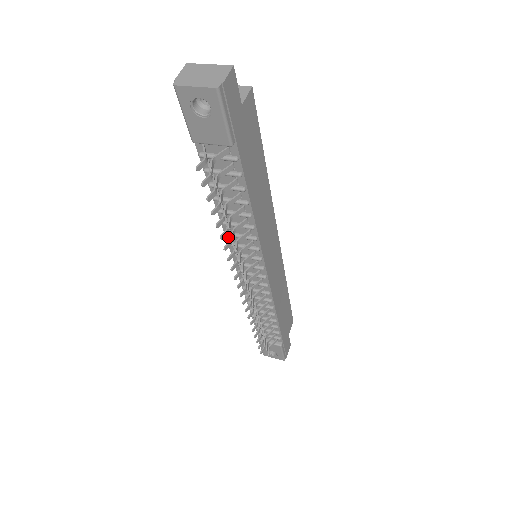
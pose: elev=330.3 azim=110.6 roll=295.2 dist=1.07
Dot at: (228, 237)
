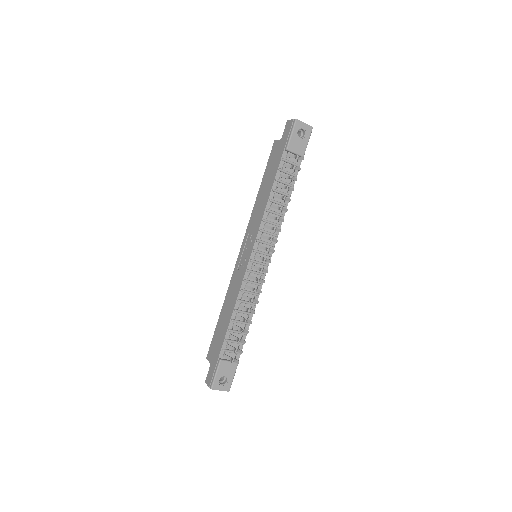
Dot at: (262, 225)
